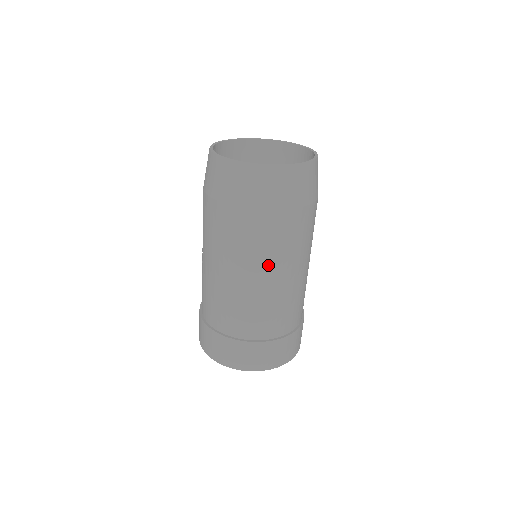
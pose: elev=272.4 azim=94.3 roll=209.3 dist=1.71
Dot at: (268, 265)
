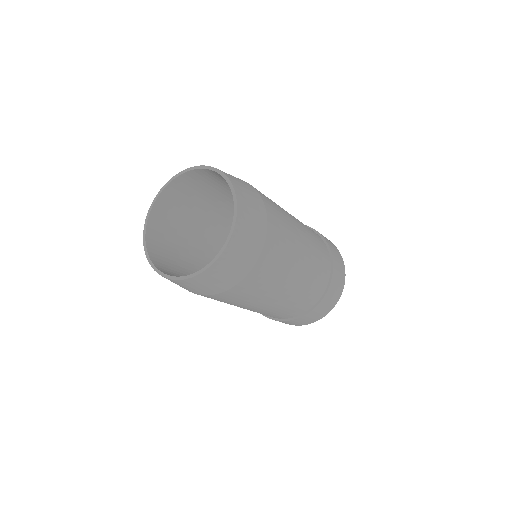
Dot at: (284, 280)
